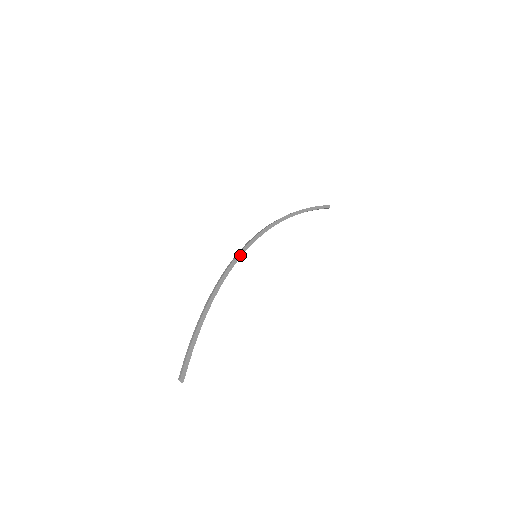
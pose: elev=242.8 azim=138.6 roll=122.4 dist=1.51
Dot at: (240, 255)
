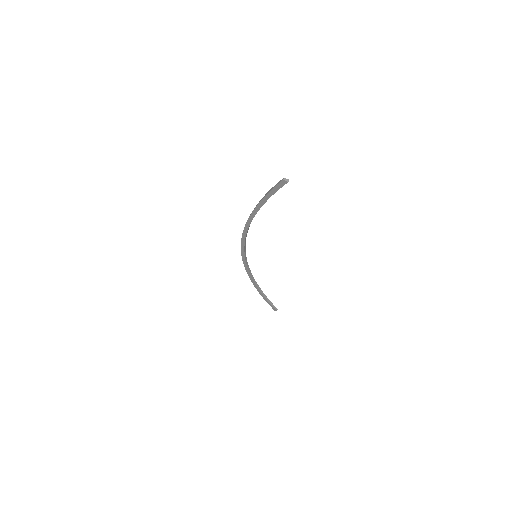
Dot at: occluded
